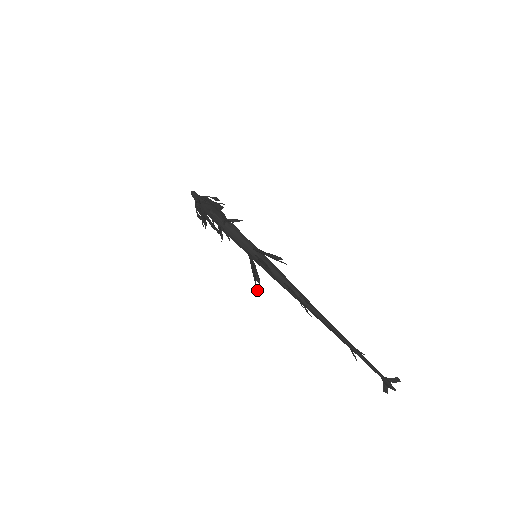
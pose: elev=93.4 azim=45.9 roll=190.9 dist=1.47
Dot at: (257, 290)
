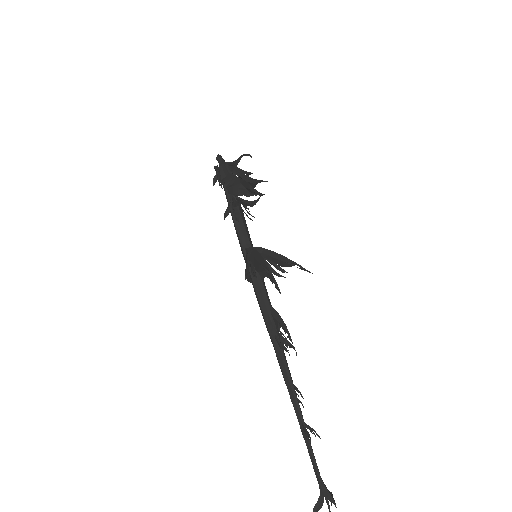
Dot at: occluded
